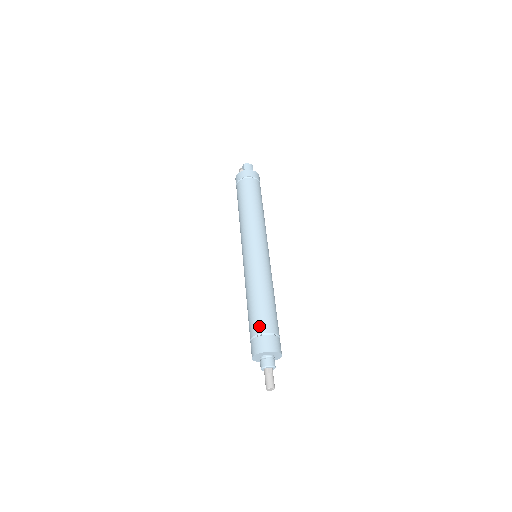
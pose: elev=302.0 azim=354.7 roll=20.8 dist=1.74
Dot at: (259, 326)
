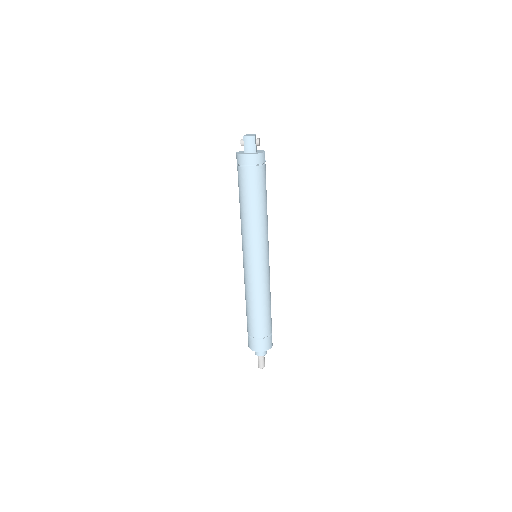
Dot at: (250, 331)
